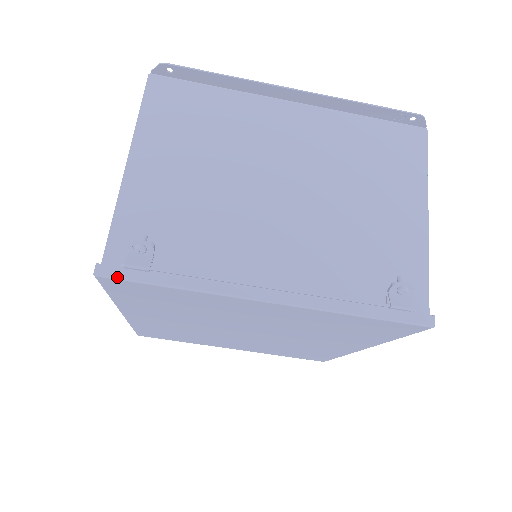
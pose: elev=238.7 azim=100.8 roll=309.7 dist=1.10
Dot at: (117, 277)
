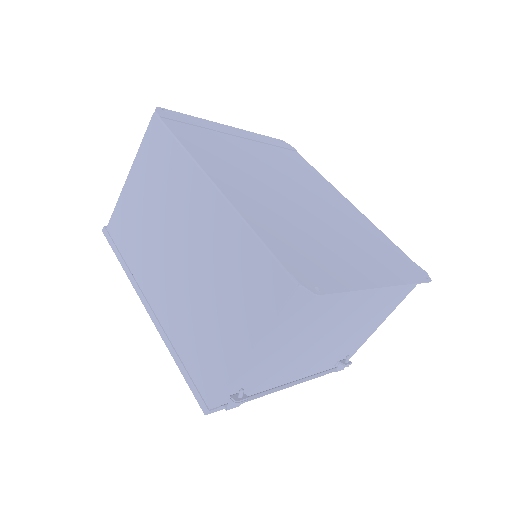
Dot at: occluded
